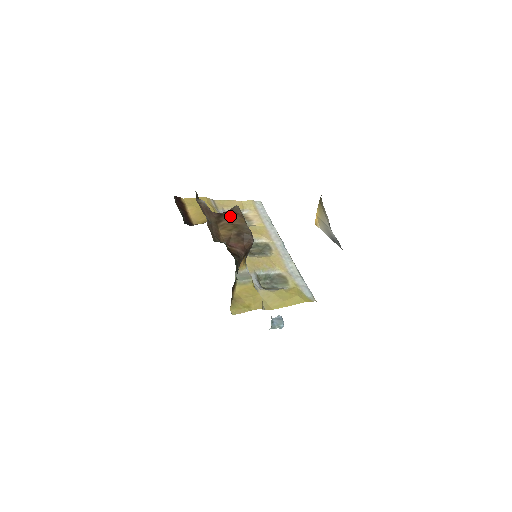
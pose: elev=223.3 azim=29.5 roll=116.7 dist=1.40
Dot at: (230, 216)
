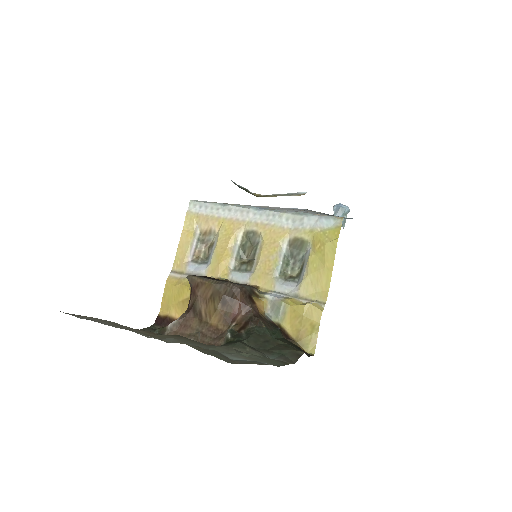
Dot at: (198, 296)
